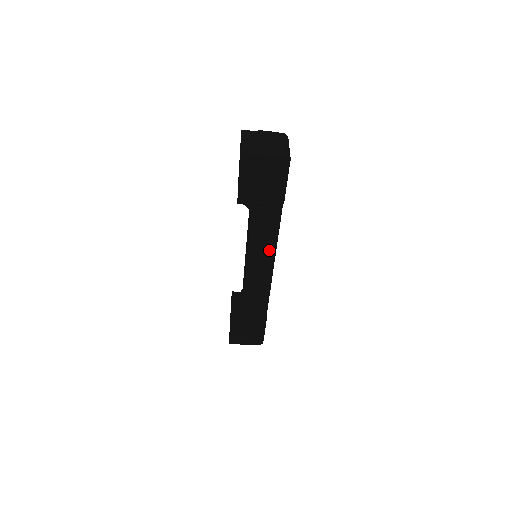
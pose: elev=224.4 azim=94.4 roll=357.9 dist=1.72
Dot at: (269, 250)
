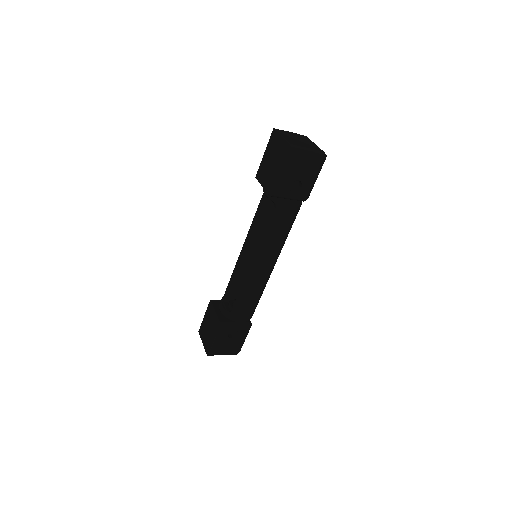
Dot at: (280, 246)
